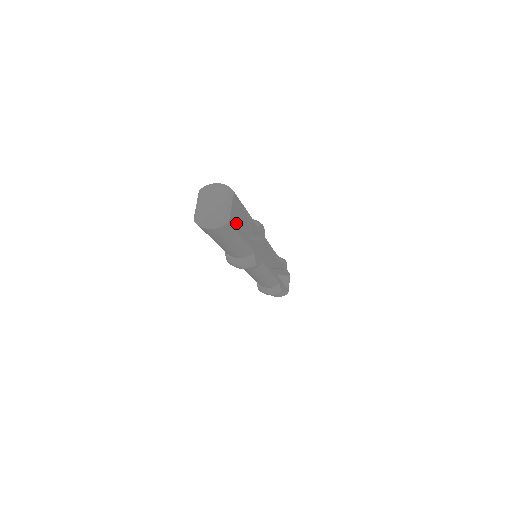
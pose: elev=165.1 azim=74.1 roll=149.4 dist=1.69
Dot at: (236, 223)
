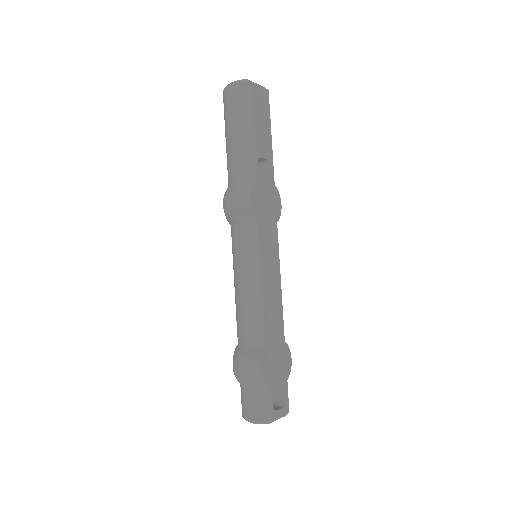
Dot at: (255, 104)
